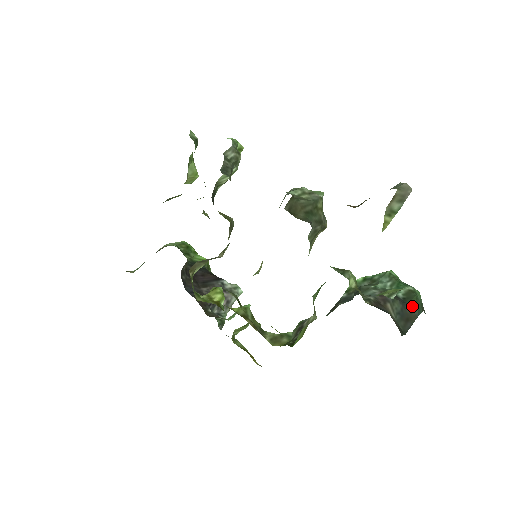
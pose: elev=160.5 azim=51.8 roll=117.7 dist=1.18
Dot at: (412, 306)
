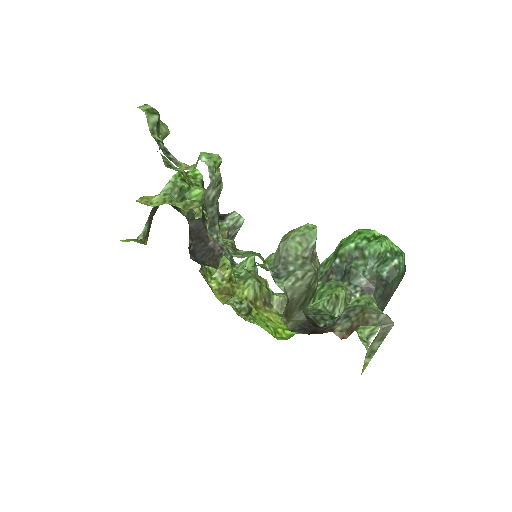
Dot at: (393, 283)
